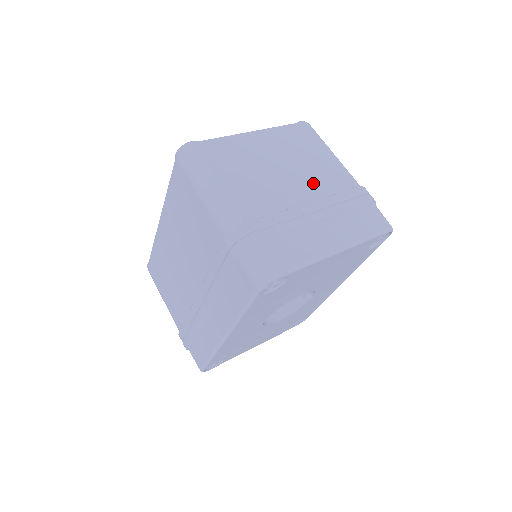
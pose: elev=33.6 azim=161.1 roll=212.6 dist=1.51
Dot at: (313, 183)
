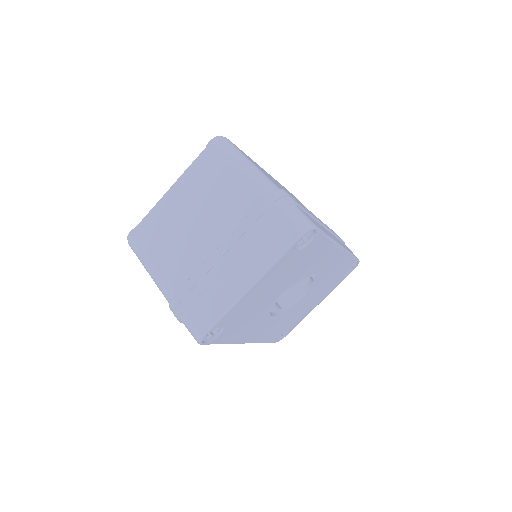
Dot at: (222, 220)
